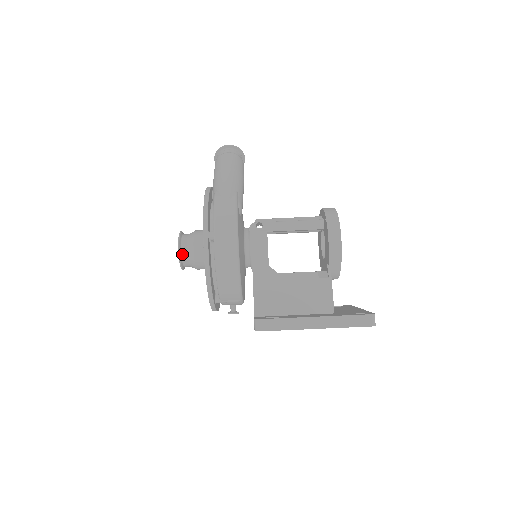
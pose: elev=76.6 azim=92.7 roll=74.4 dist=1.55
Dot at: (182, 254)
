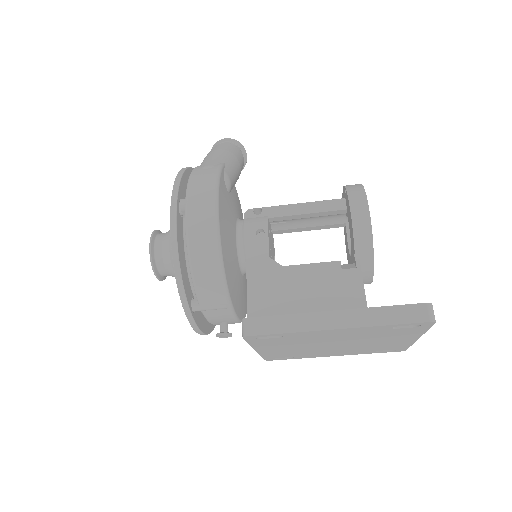
Dot at: (155, 253)
